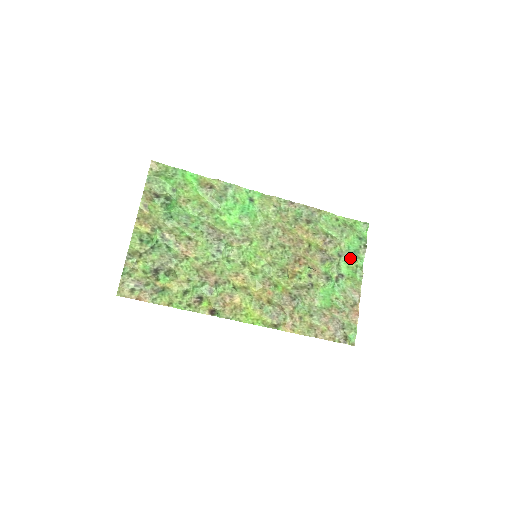
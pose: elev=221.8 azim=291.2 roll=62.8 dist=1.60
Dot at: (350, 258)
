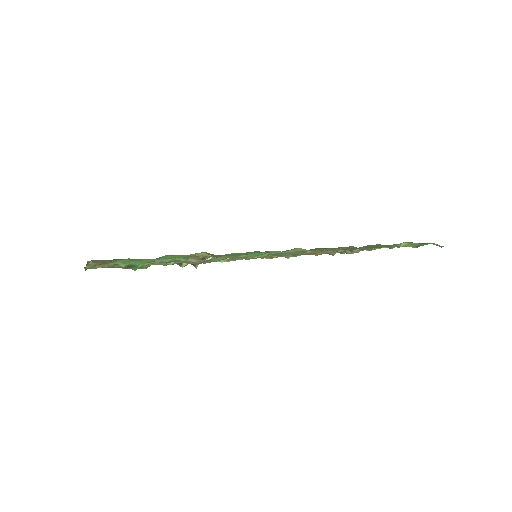
Dot at: (386, 247)
